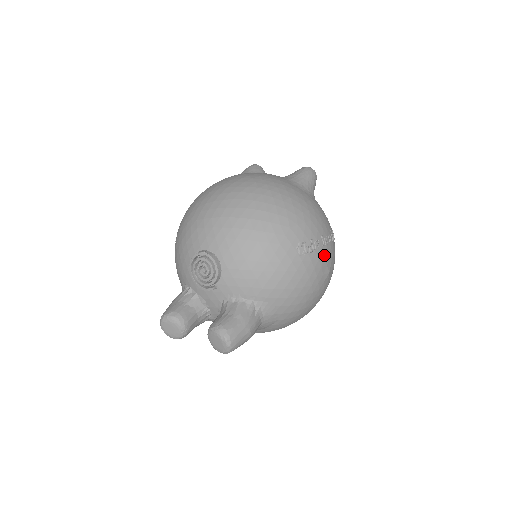
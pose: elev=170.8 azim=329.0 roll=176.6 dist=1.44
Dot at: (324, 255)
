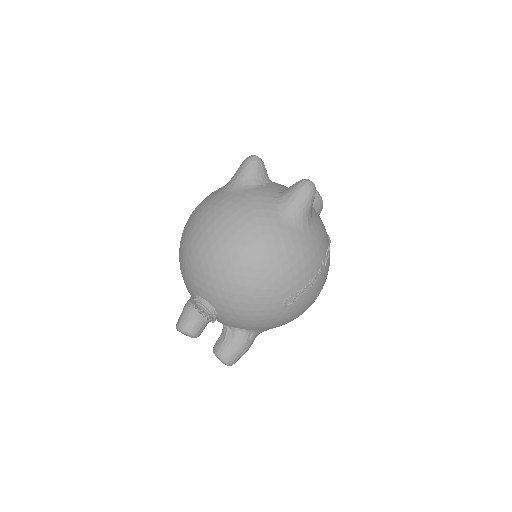
Dot at: (312, 292)
